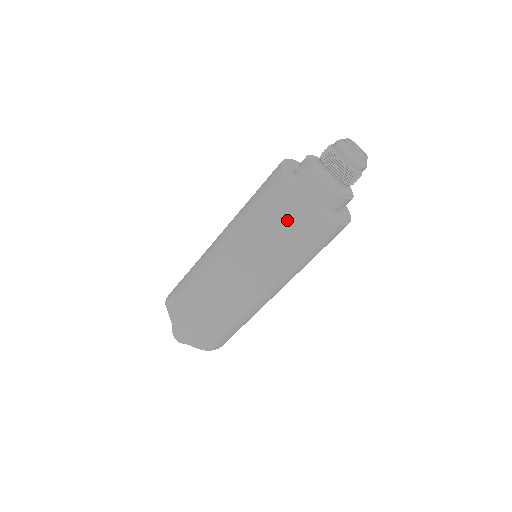
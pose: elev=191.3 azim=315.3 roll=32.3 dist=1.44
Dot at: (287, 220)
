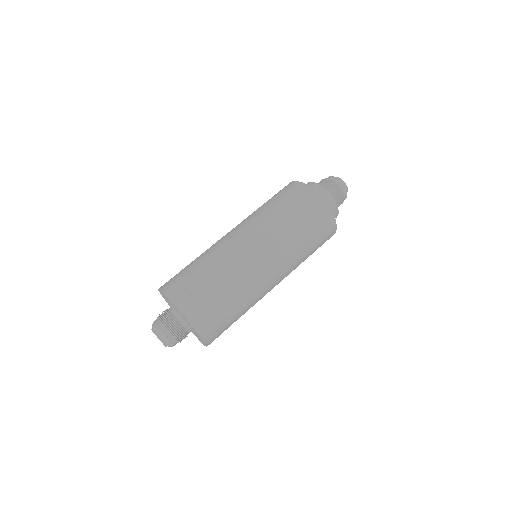
Dot at: (313, 217)
